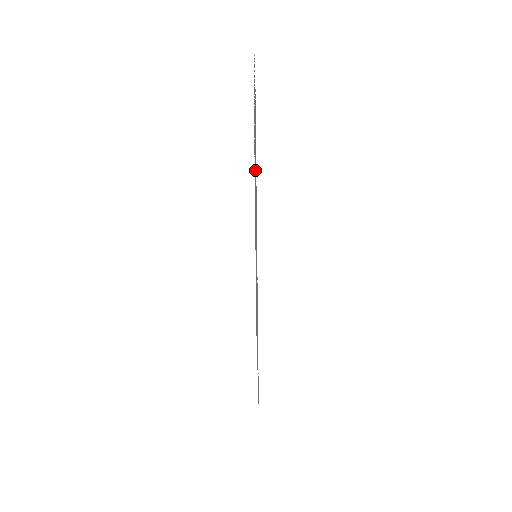
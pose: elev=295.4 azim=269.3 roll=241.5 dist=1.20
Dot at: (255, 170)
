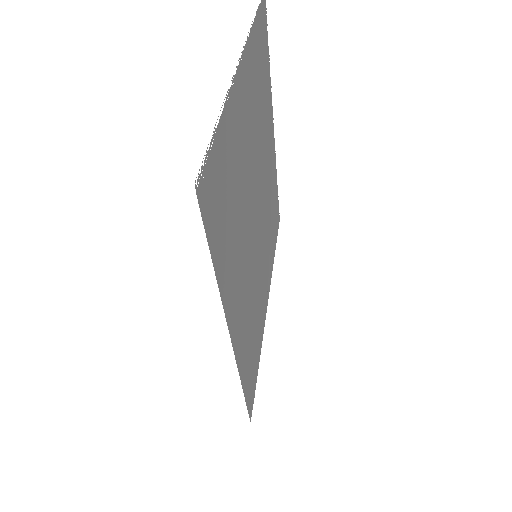
Dot at: occluded
